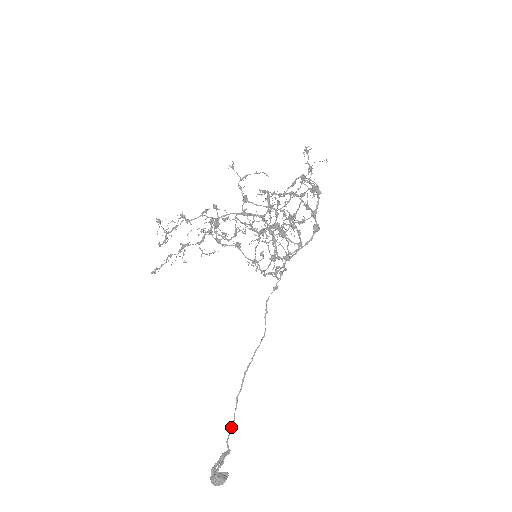
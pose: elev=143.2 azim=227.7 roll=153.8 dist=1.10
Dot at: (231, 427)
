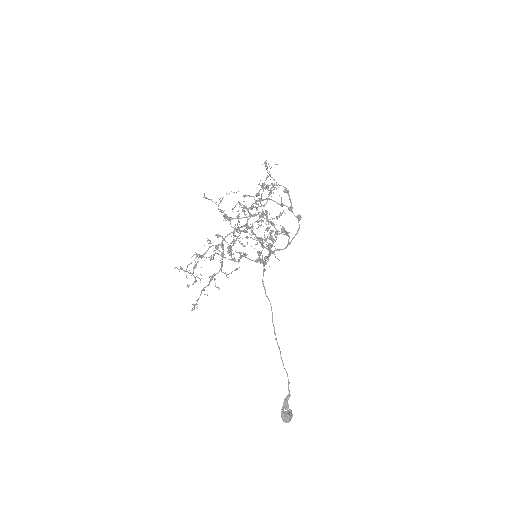
Dot at: (288, 379)
